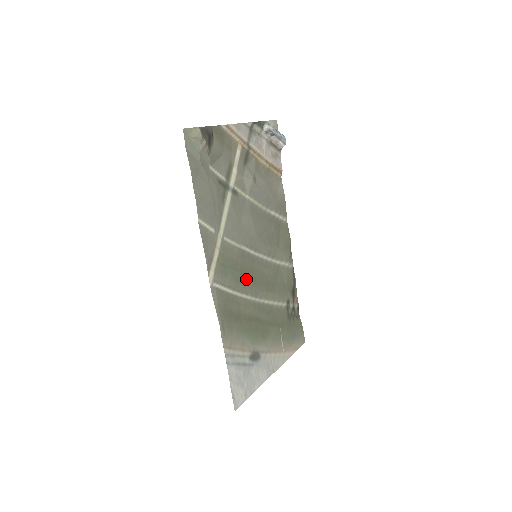
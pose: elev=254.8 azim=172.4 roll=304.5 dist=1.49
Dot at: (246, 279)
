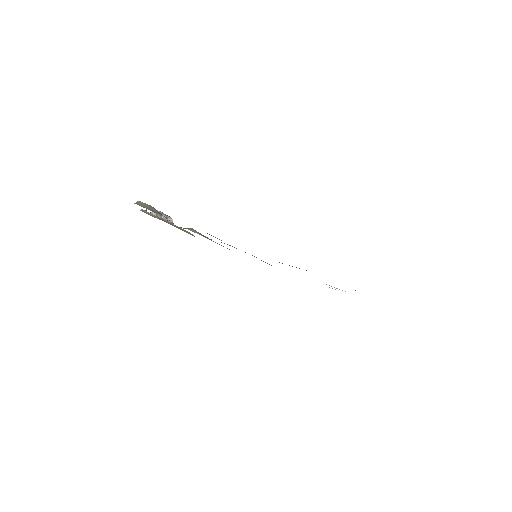
Dot at: occluded
